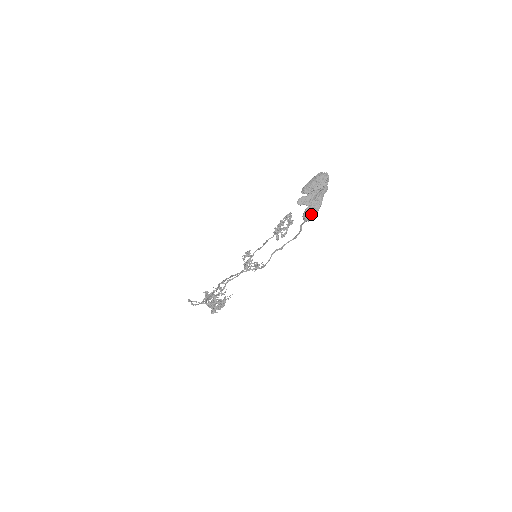
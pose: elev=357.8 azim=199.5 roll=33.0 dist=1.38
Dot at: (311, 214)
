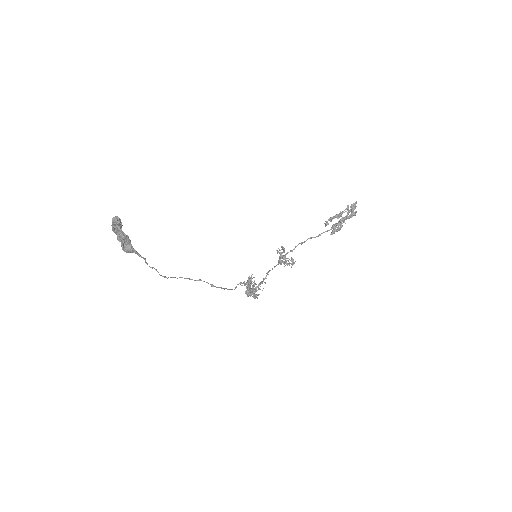
Dot at: (122, 248)
